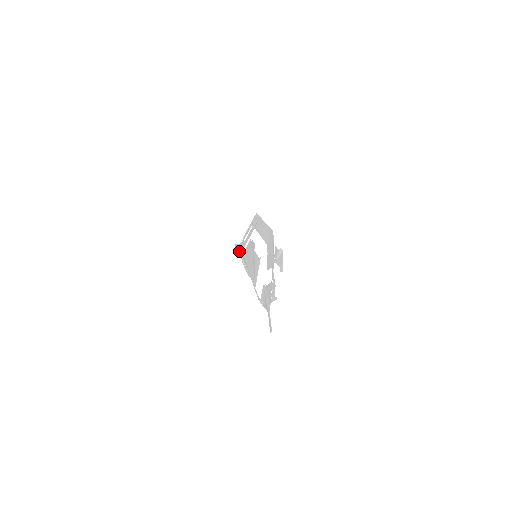
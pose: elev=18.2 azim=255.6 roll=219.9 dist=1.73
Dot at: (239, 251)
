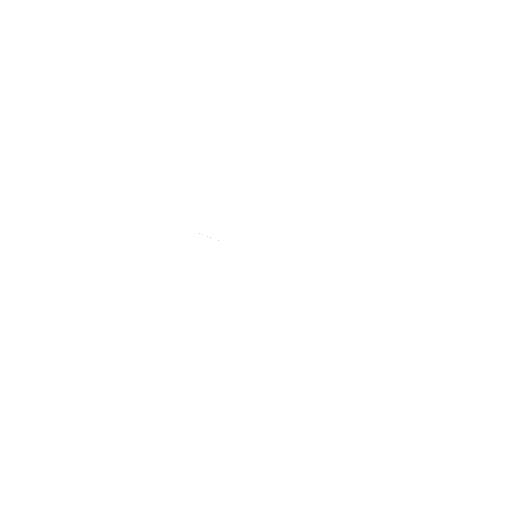
Dot at: occluded
